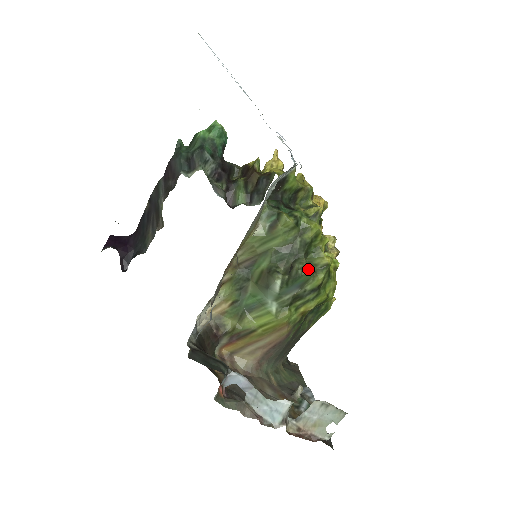
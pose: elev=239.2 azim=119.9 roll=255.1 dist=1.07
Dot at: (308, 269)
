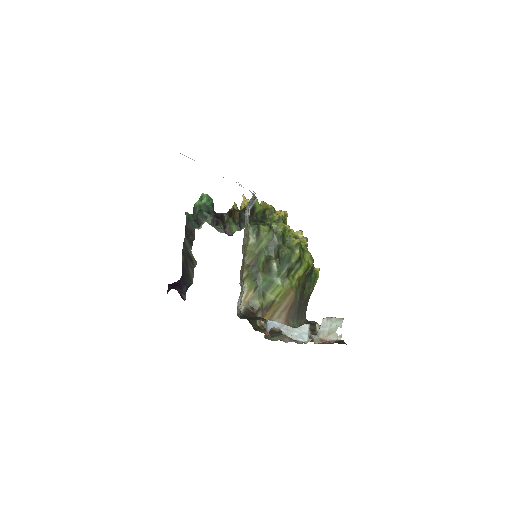
Dot at: (288, 250)
